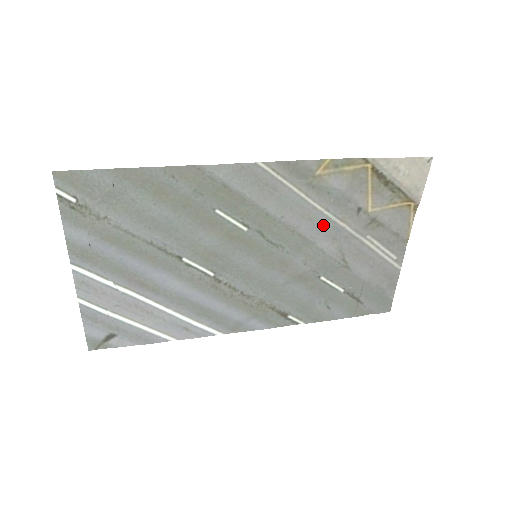
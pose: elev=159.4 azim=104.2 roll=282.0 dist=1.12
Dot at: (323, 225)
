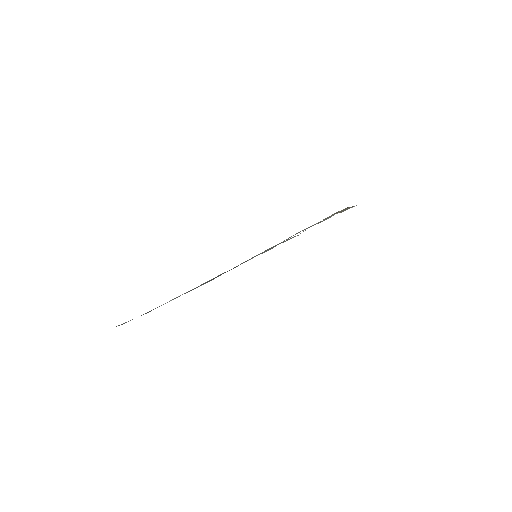
Dot at: occluded
